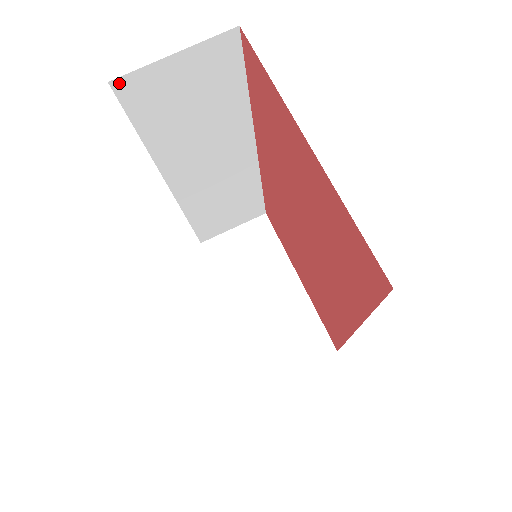
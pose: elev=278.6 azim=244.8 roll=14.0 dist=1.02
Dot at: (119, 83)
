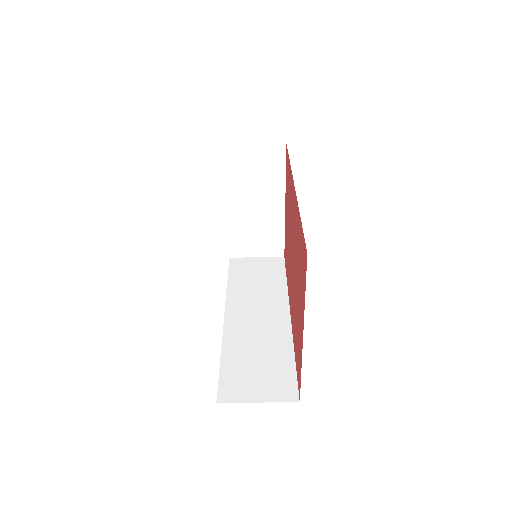
Dot at: occluded
